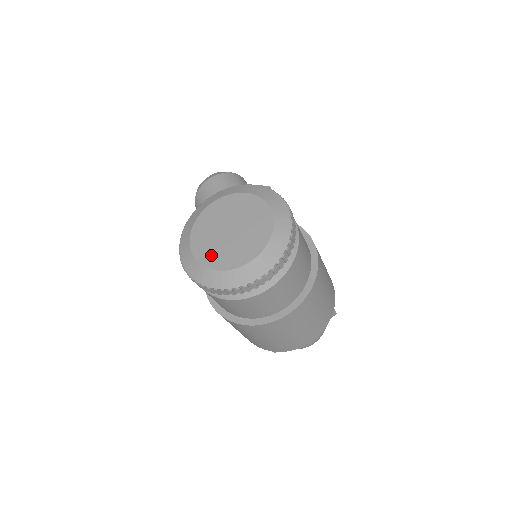
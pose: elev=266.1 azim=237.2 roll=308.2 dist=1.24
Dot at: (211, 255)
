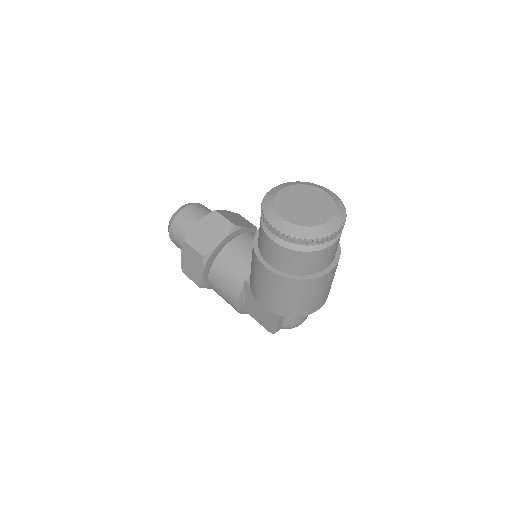
Dot at: (298, 218)
